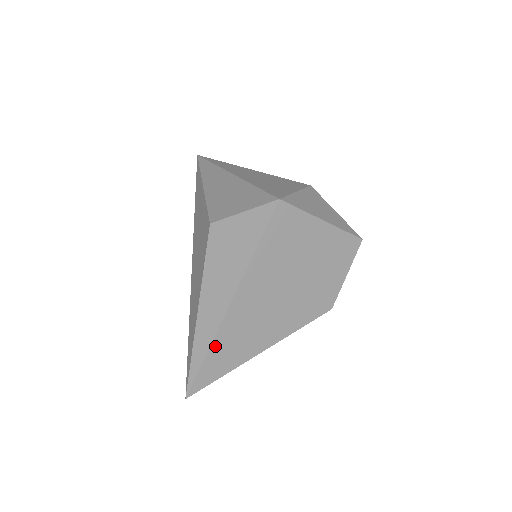
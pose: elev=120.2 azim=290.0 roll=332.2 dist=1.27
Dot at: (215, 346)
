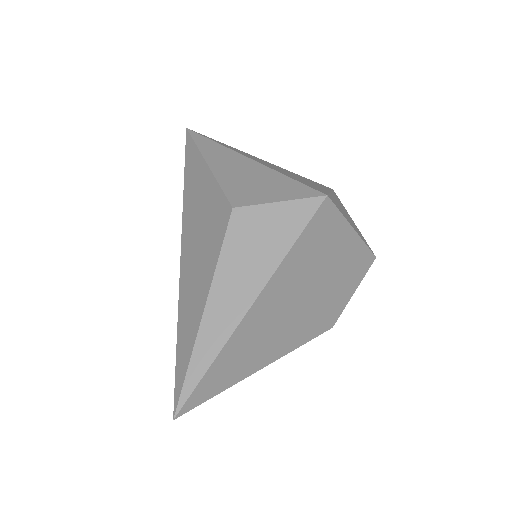
Dot at: (221, 356)
